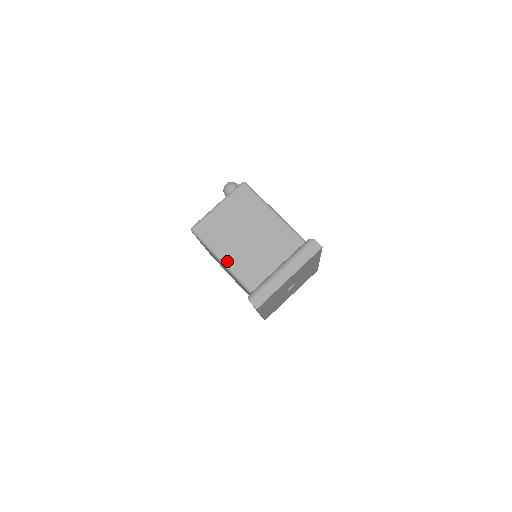
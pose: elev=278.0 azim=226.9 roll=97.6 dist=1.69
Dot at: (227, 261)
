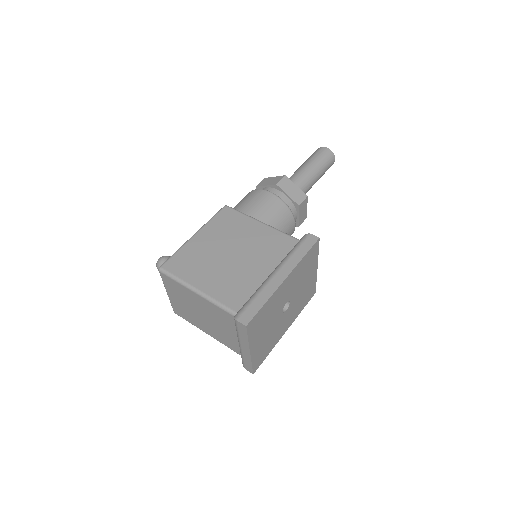
Dot at: (210, 335)
